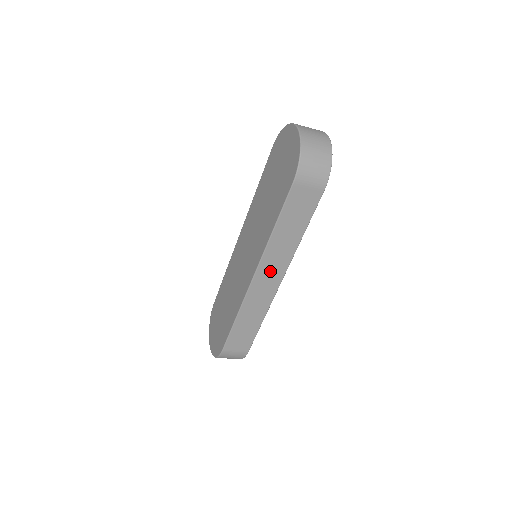
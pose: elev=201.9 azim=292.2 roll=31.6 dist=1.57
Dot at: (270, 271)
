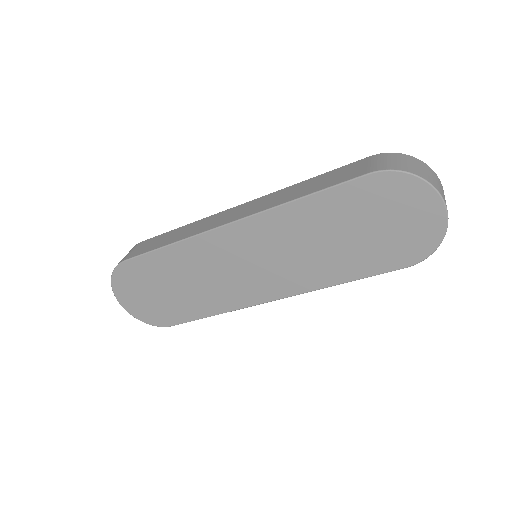
Dot at: occluded
